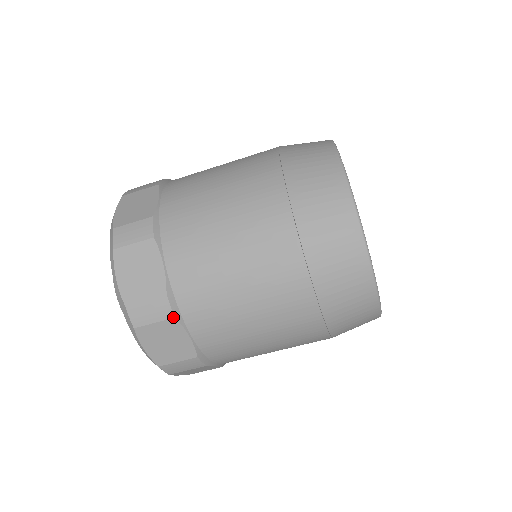
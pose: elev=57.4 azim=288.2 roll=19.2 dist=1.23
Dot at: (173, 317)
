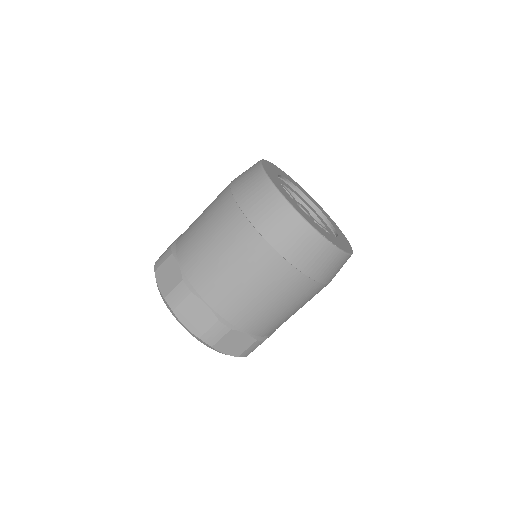
Dot at: (190, 293)
